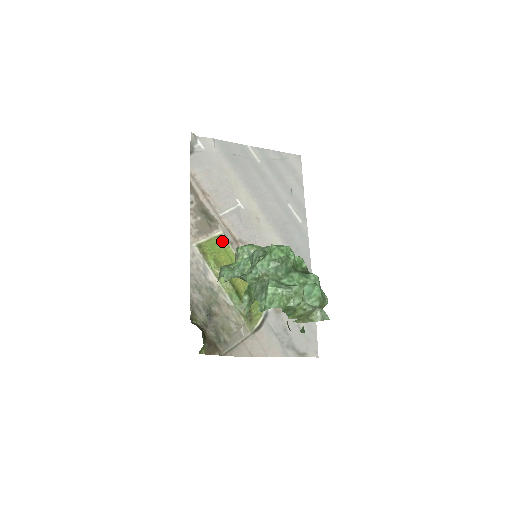
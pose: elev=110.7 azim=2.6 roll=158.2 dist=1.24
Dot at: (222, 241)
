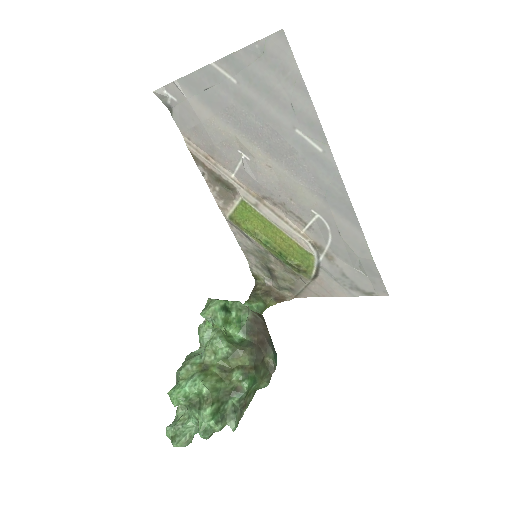
Dot at: (246, 206)
